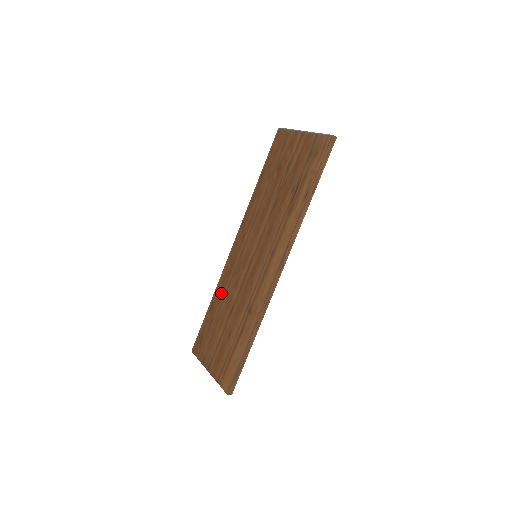
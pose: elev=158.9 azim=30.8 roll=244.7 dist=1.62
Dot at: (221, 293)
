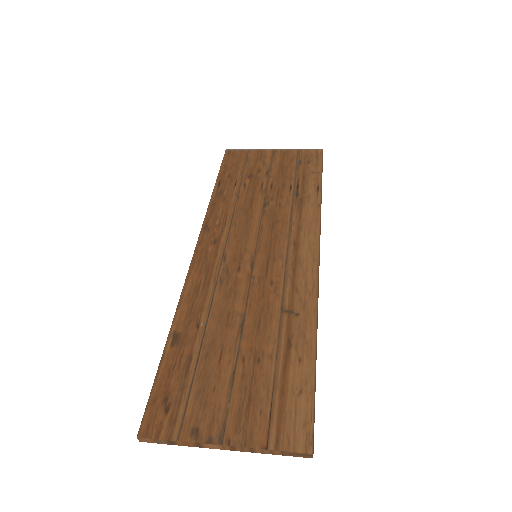
Dot at: (196, 314)
